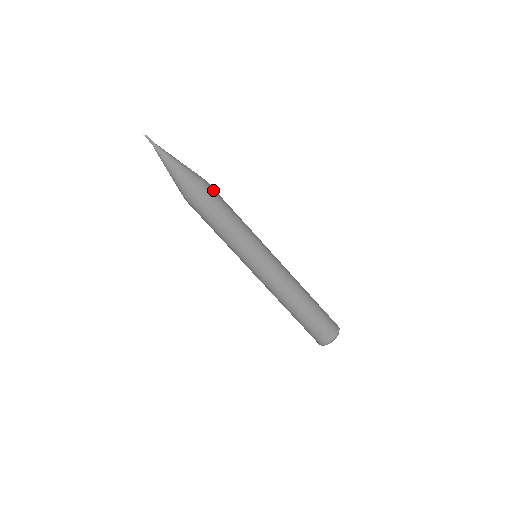
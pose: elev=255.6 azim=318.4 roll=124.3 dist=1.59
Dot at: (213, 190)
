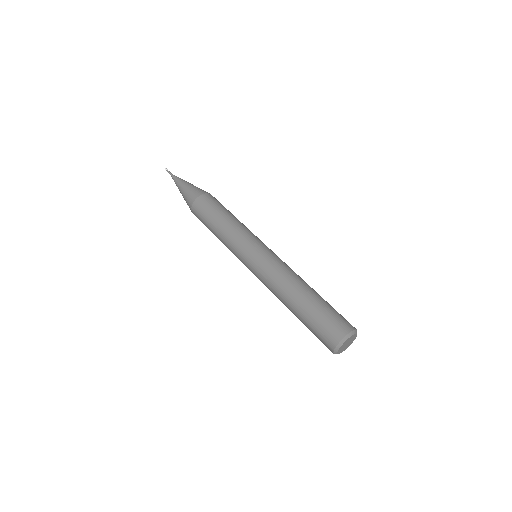
Dot at: (212, 199)
